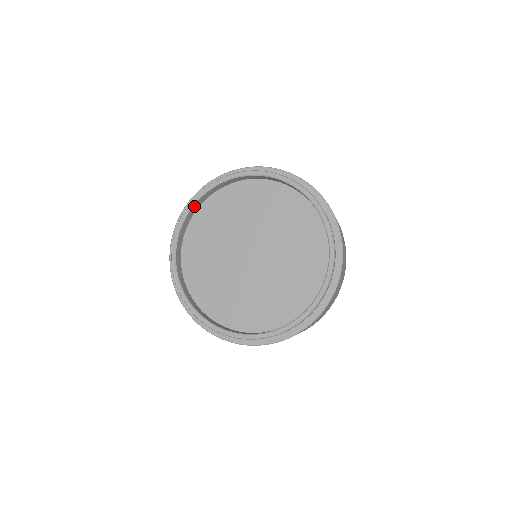
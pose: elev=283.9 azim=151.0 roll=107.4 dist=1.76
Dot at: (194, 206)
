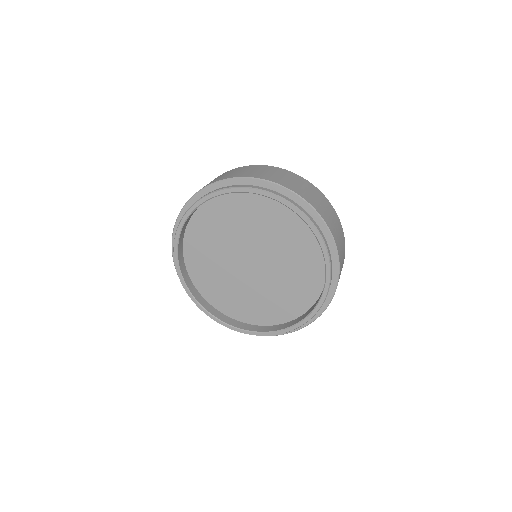
Dot at: (207, 200)
